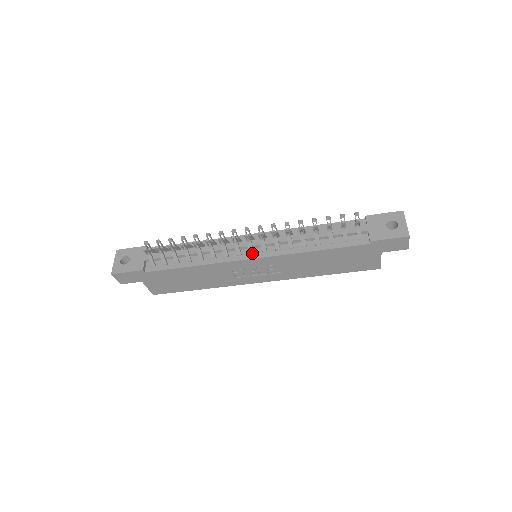
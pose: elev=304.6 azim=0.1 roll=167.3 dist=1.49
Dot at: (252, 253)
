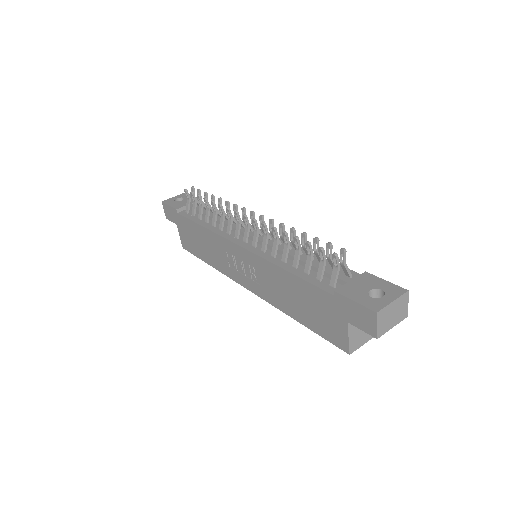
Dot at: (245, 242)
